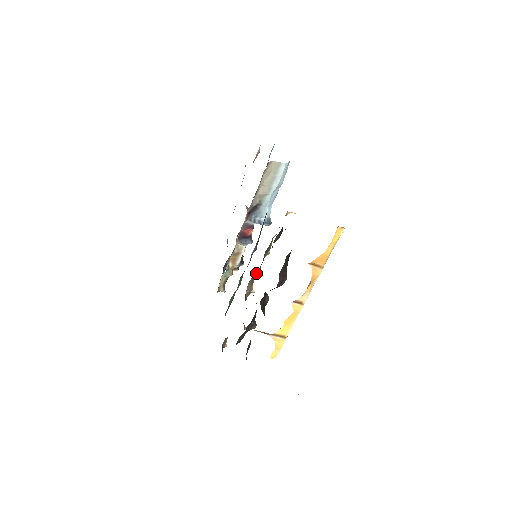
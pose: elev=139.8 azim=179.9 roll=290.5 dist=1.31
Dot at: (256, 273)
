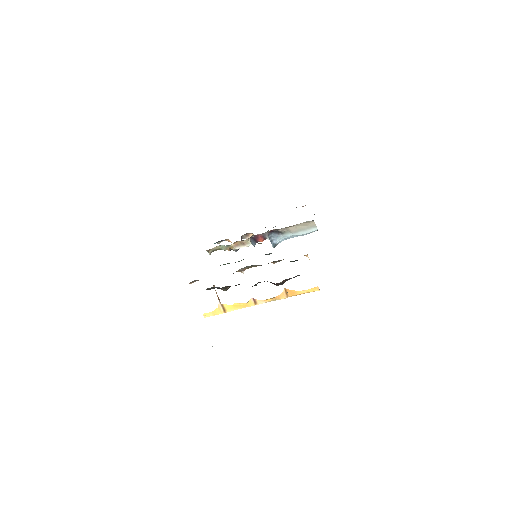
Dot at: (257, 265)
